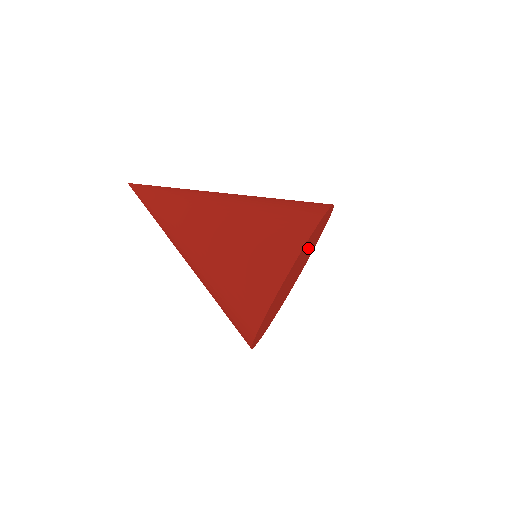
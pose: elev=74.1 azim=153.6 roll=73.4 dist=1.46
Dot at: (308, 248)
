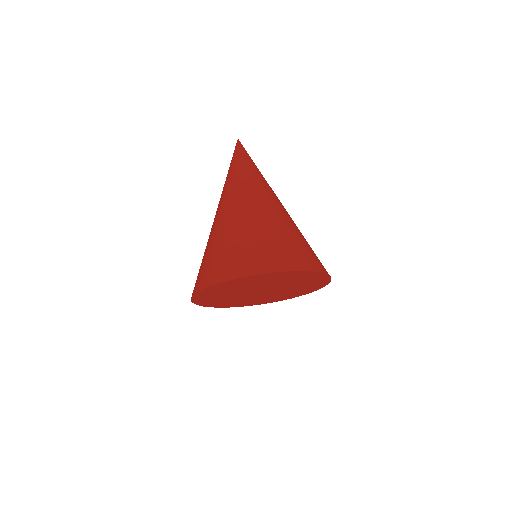
Dot at: (291, 284)
